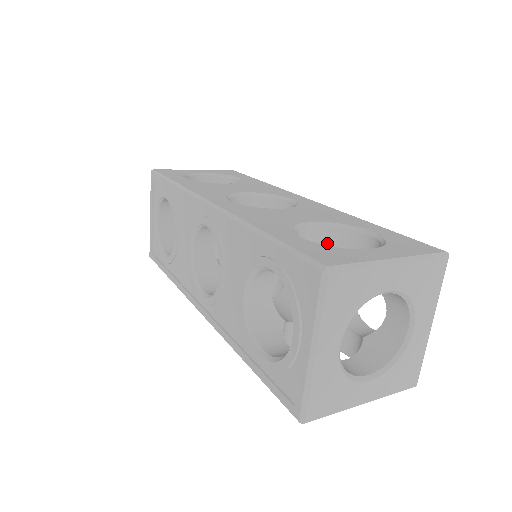
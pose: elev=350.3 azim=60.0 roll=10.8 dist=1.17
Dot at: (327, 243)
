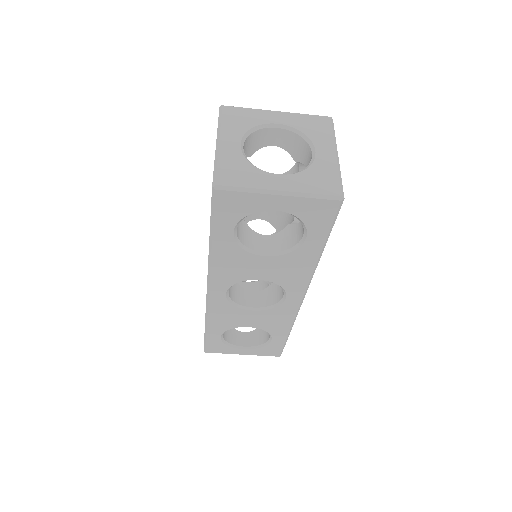
Dot at: occluded
